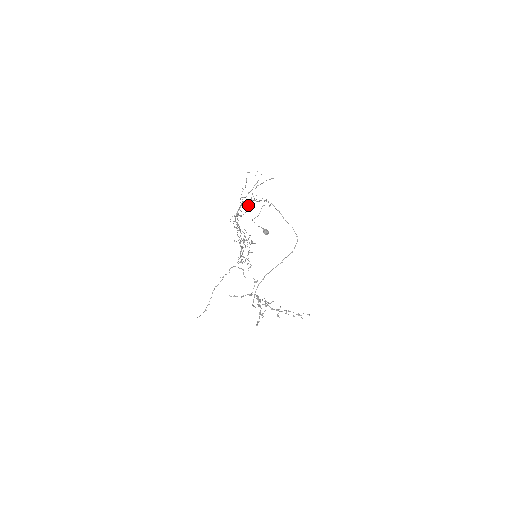
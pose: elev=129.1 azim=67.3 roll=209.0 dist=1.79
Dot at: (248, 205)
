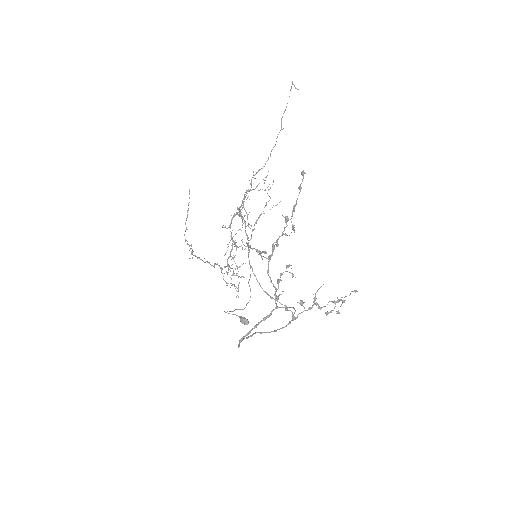
Dot at: occluded
